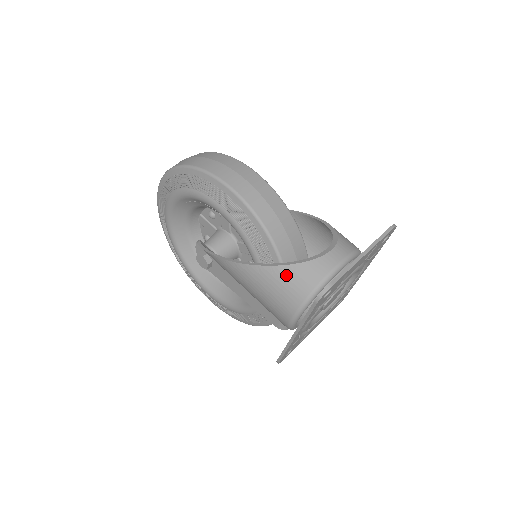
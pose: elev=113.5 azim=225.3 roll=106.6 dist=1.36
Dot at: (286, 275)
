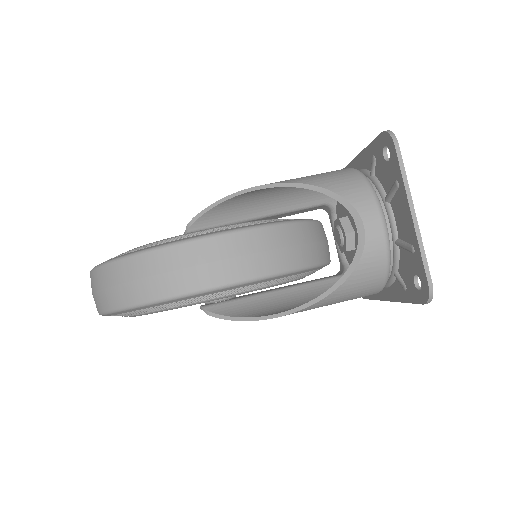
Dot at: (350, 288)
